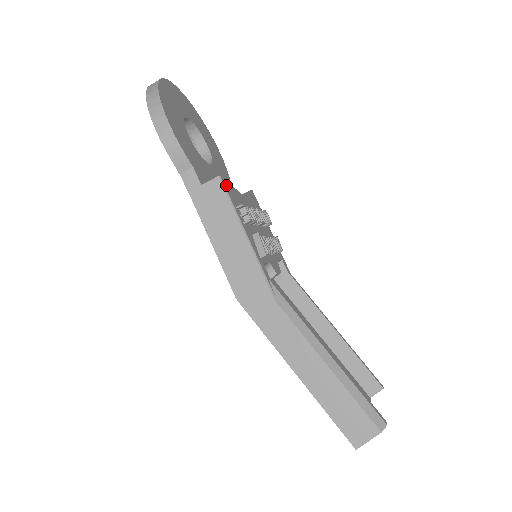
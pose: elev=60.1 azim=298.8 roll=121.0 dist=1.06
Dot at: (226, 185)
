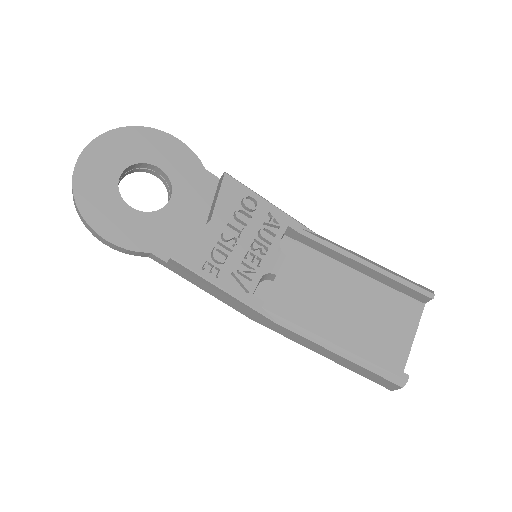
Dot at: (182, 256)
